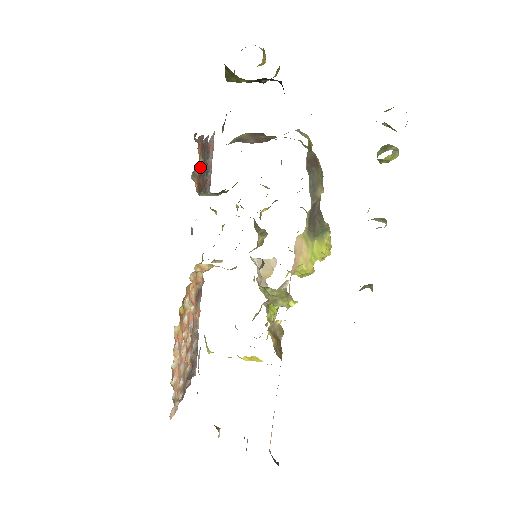
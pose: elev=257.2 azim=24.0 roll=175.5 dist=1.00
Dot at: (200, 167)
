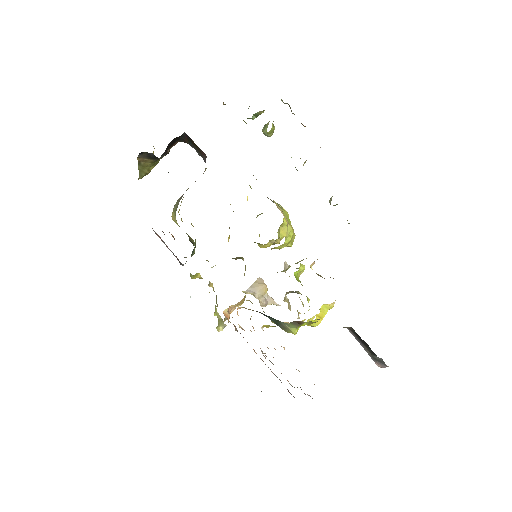
Dot at: (172, 235)
